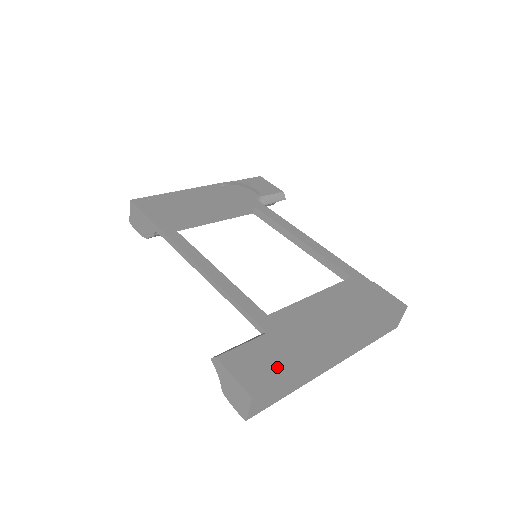
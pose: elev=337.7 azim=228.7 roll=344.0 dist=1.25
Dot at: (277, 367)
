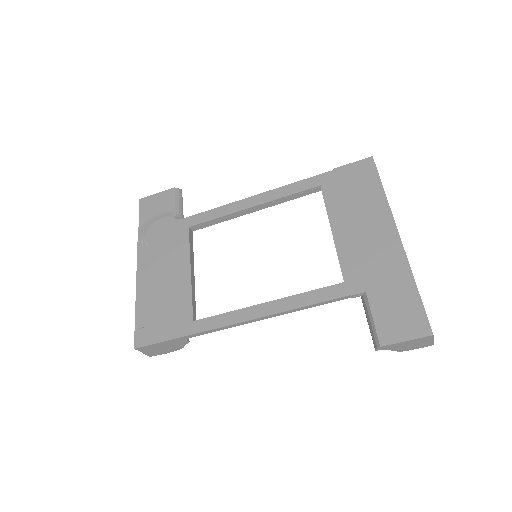
Dot at: (407, 301)
